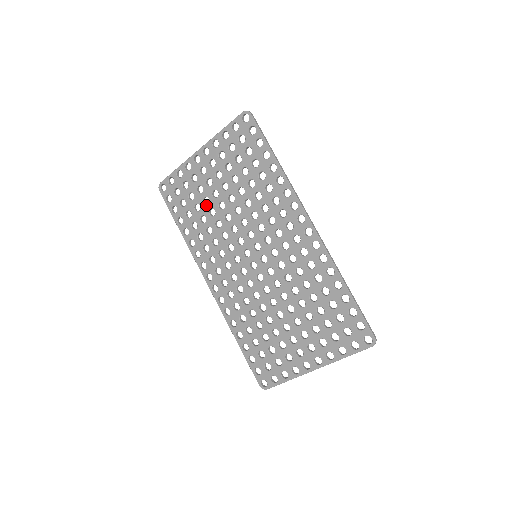
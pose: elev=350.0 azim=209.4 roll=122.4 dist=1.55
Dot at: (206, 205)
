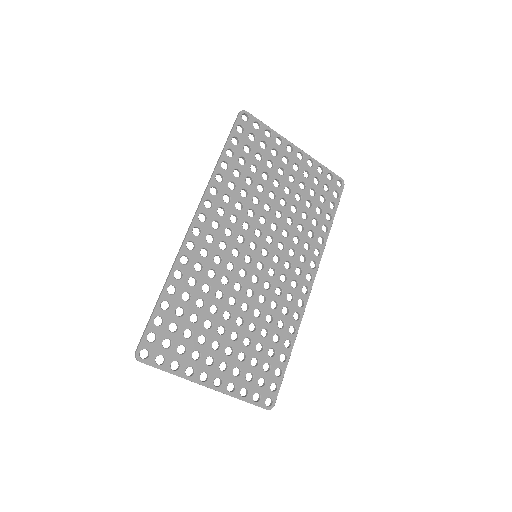
Dot at: occluded
